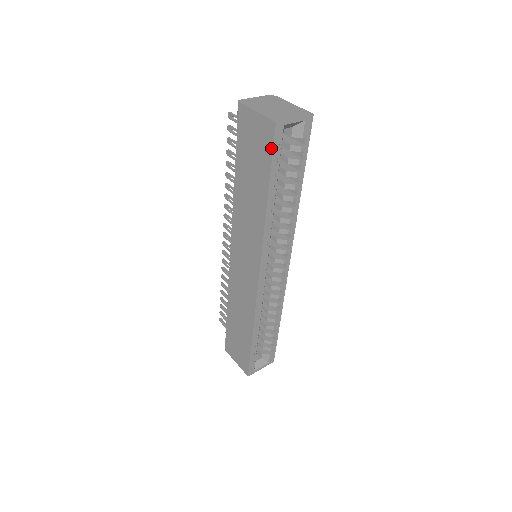
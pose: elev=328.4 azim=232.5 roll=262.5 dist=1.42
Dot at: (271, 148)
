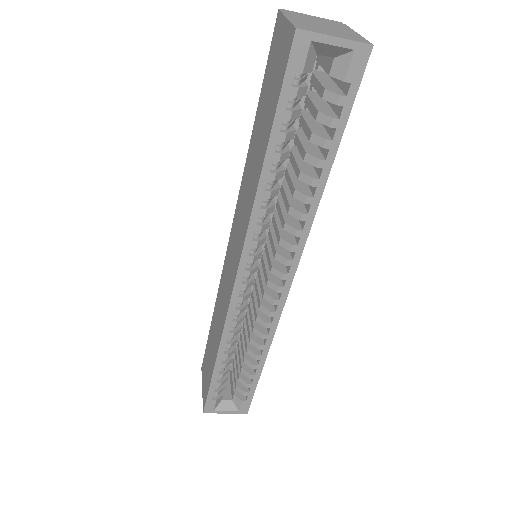
Dot at: (283, 75)
